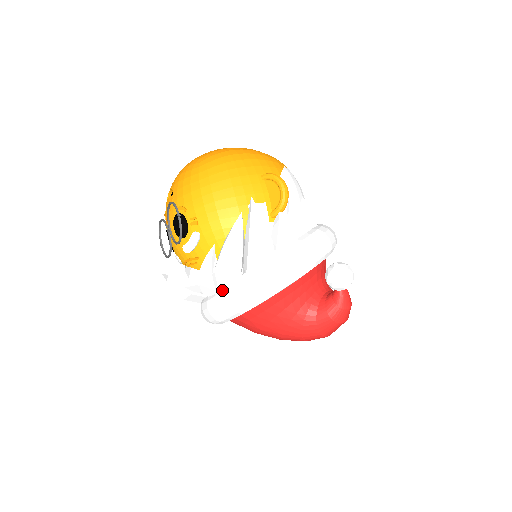
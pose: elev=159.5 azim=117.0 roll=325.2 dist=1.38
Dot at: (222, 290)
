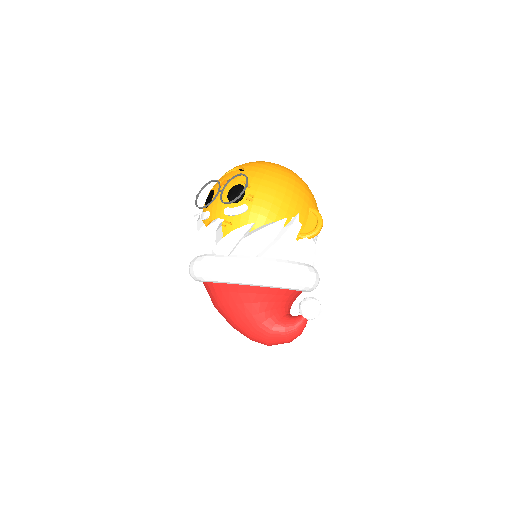
Dot at: (234, 256)
